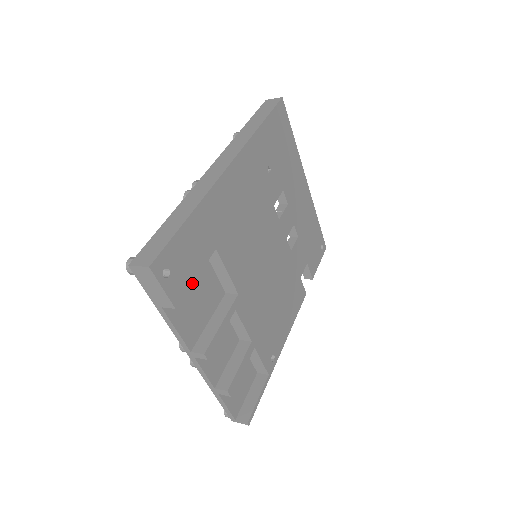
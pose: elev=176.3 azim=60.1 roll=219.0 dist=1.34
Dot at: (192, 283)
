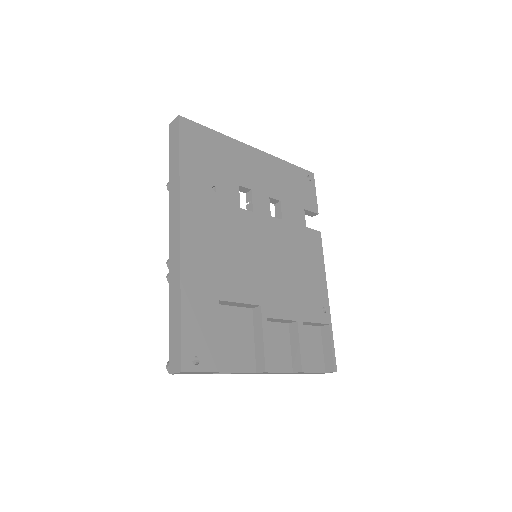
Dot at: occluded
